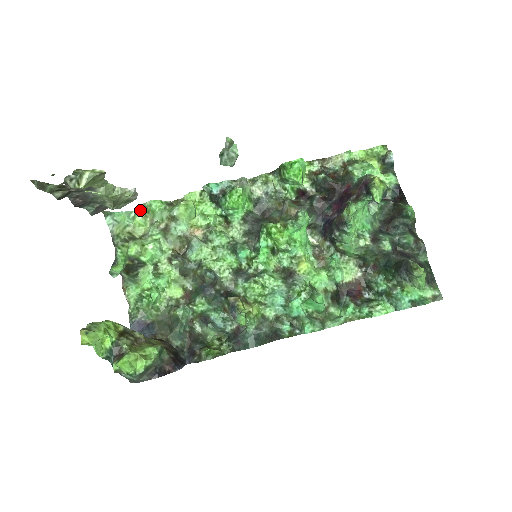
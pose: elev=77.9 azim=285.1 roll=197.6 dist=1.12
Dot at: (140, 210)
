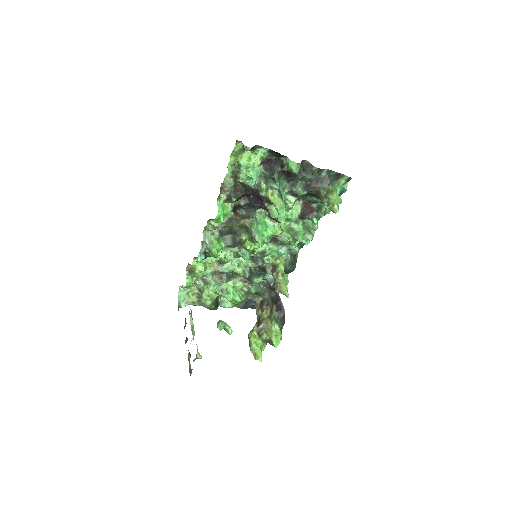
Dot at: (183, 287)
